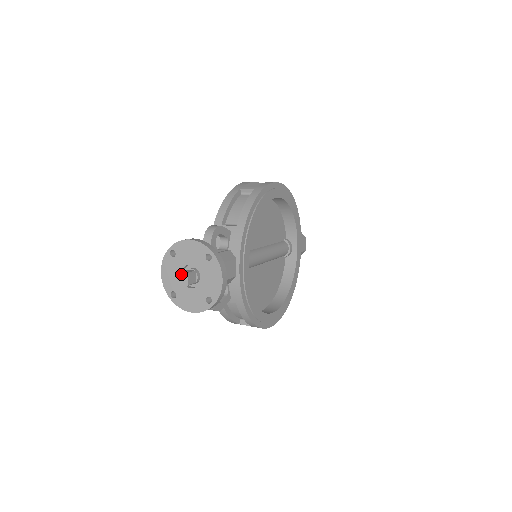
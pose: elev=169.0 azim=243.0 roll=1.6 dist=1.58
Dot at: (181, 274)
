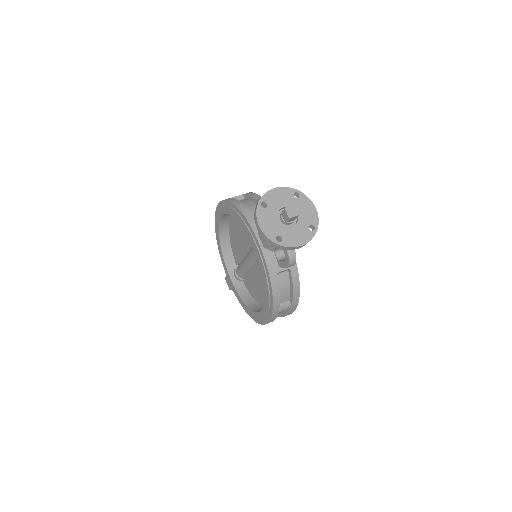
Dot at: (289, 208)
